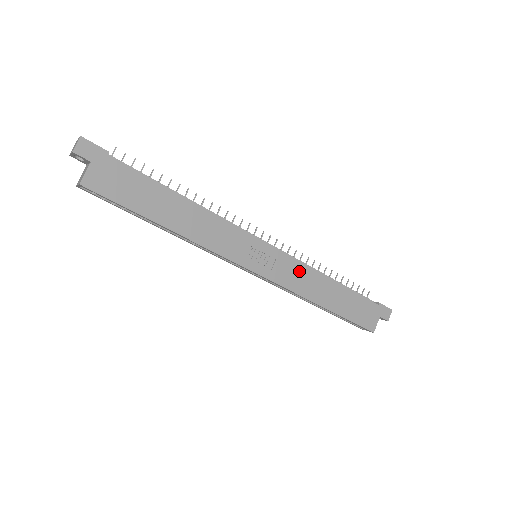
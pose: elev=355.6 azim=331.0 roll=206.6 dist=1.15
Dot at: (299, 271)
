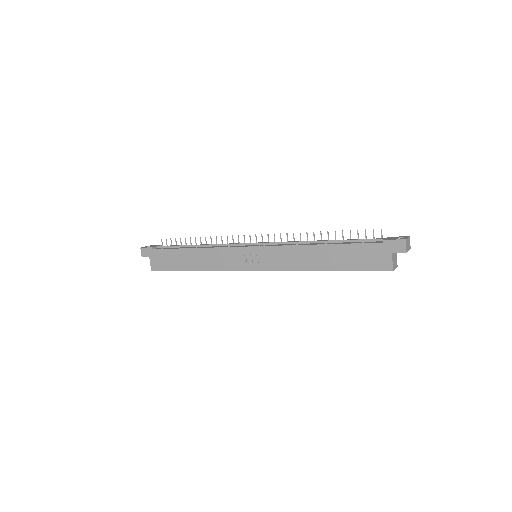
Dot at: (284, 253)
